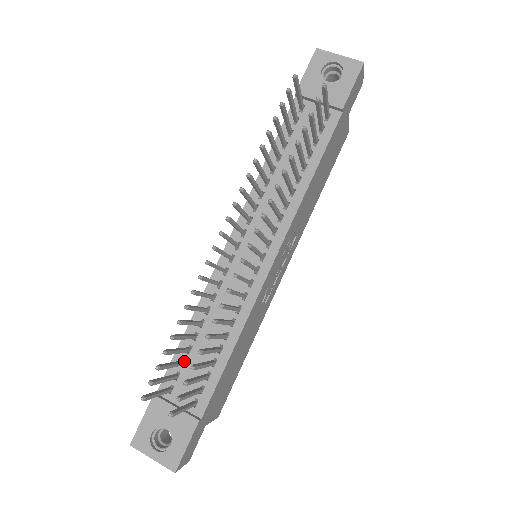
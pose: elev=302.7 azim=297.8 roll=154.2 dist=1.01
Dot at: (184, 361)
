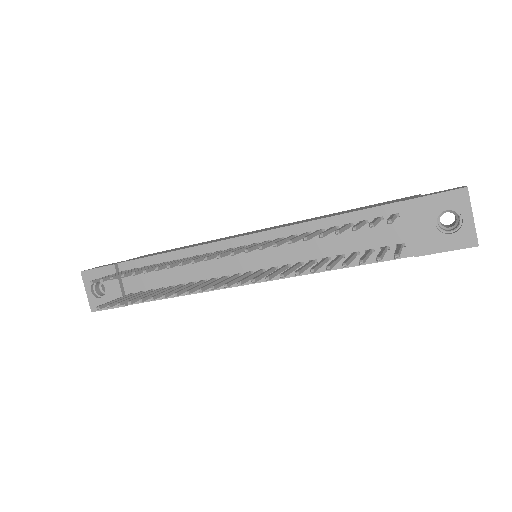
Dot at: occluded
